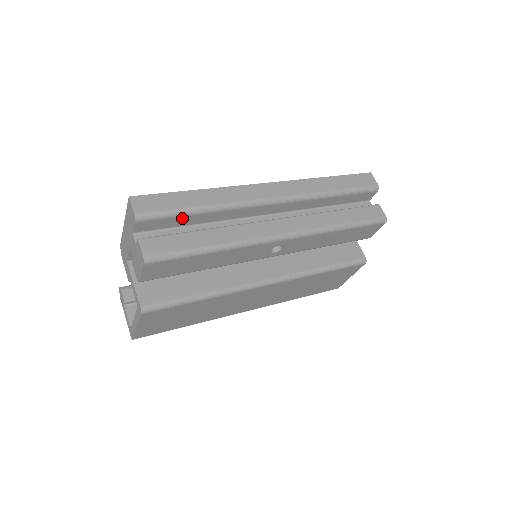
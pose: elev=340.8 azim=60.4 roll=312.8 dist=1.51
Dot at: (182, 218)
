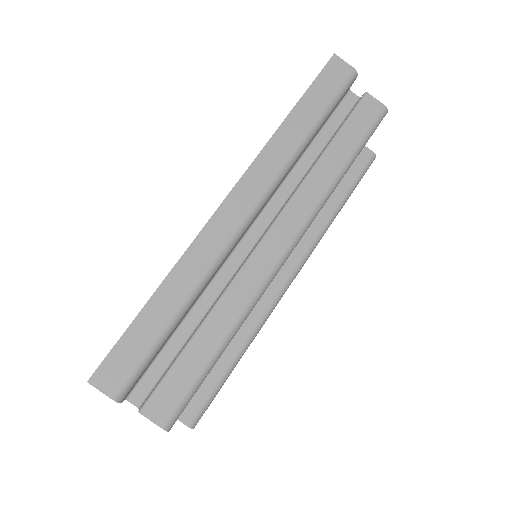
Dot at: (164, 343)
